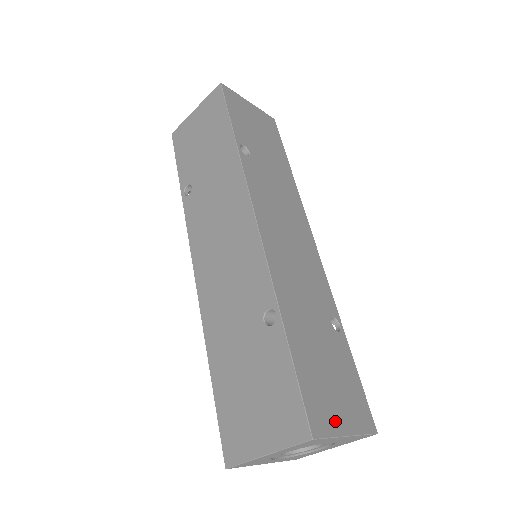
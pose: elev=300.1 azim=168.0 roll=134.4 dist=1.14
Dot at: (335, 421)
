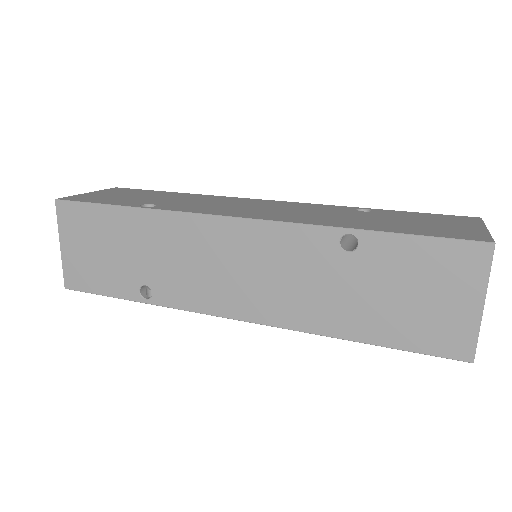
Dot at: (472, 231)
